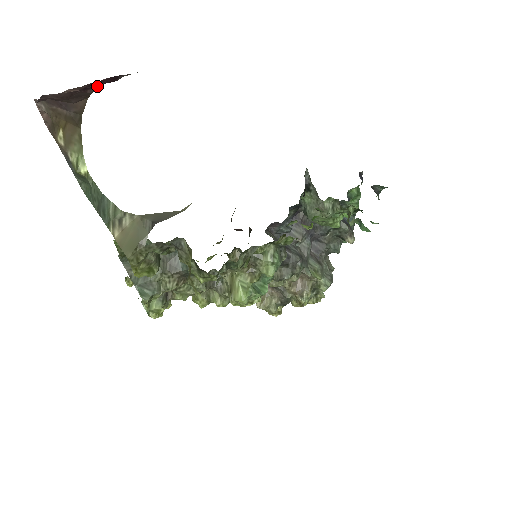
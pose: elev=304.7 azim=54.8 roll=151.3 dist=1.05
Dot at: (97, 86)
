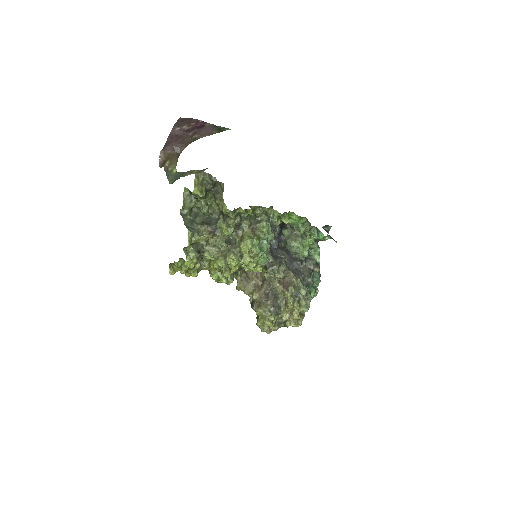
Dot at: (194, 131)
